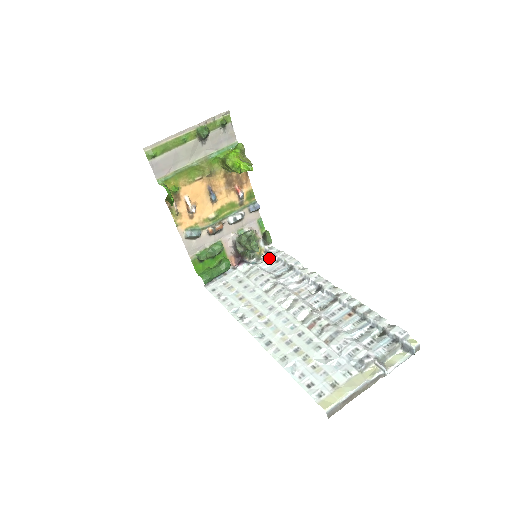
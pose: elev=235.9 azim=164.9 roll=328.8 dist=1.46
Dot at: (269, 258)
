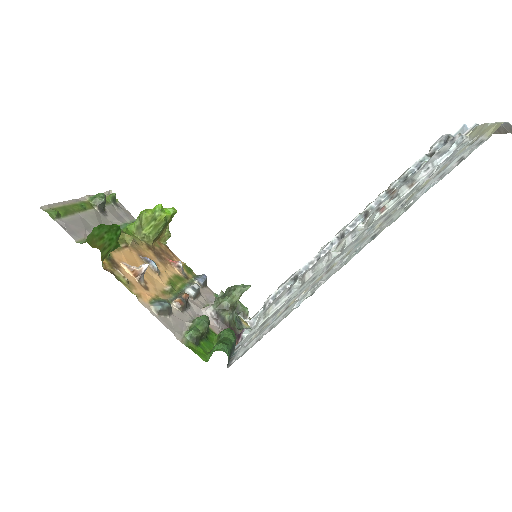
Dot at: occluded
